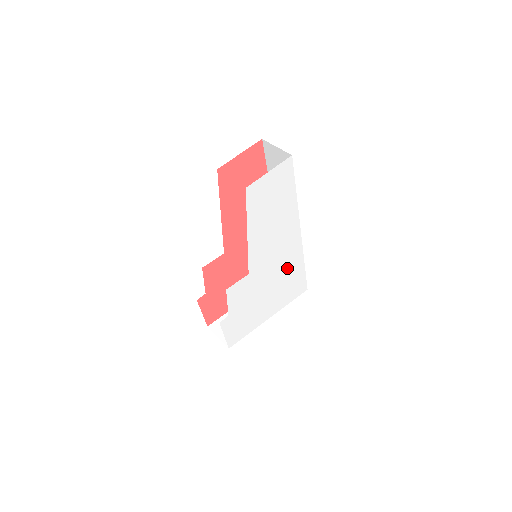
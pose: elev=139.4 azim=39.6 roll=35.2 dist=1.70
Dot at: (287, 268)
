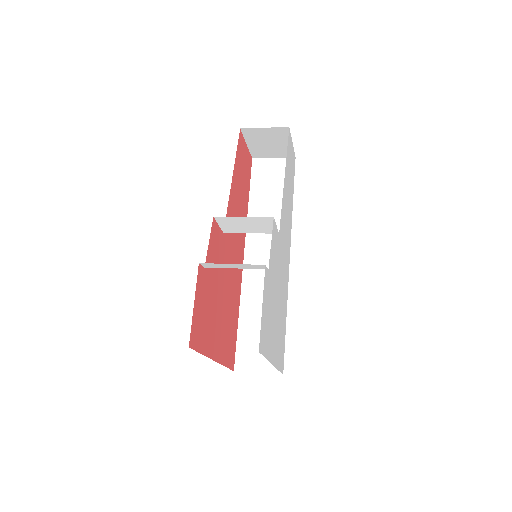
Dot at: (283, 294)
